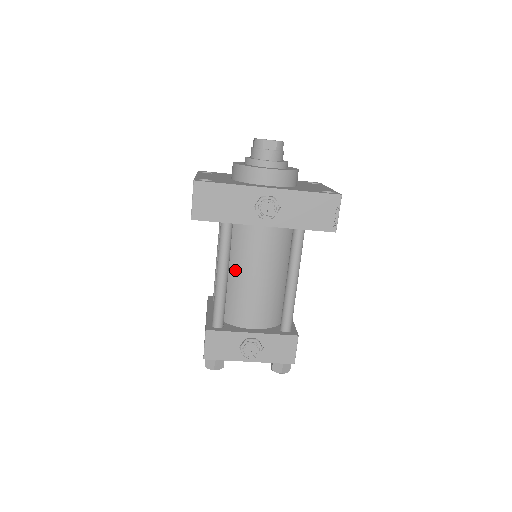
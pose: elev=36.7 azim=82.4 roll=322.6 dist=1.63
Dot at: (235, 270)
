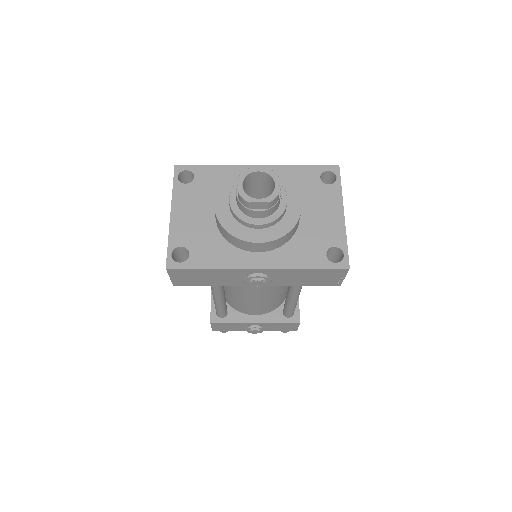
Dot at: (232, 289)
